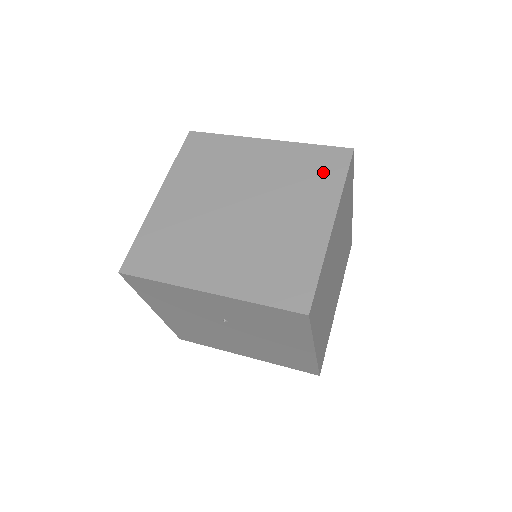
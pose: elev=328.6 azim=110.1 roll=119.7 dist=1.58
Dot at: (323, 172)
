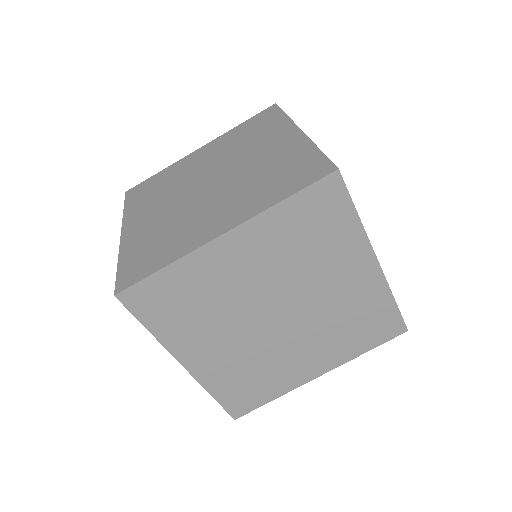
Dot at: (285, 180)
